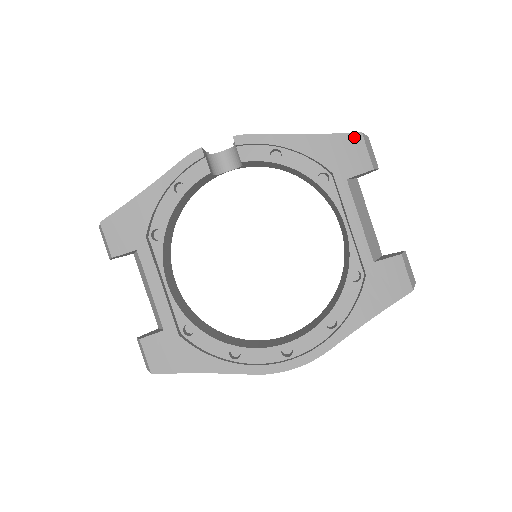
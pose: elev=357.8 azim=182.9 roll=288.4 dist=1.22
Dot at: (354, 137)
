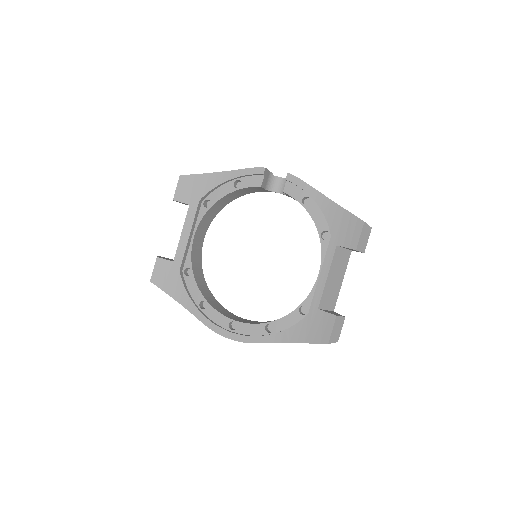
Dot at: (358, 221)
